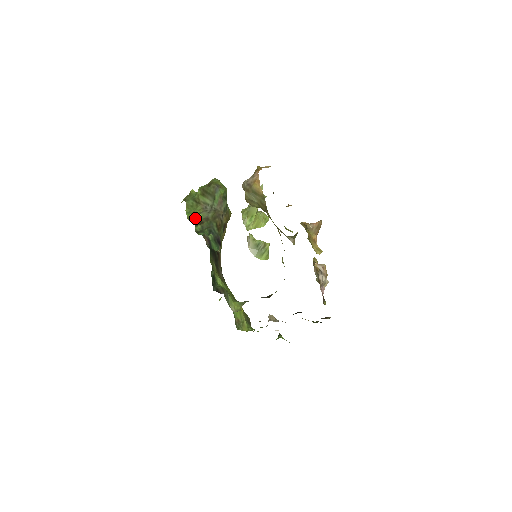
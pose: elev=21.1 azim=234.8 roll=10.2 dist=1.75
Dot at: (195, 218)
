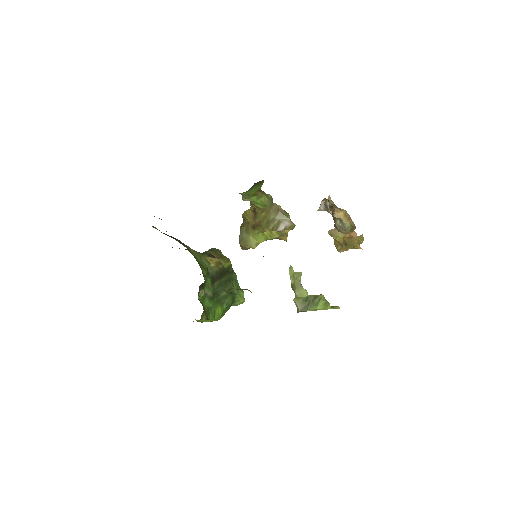
Dot at: occluded
